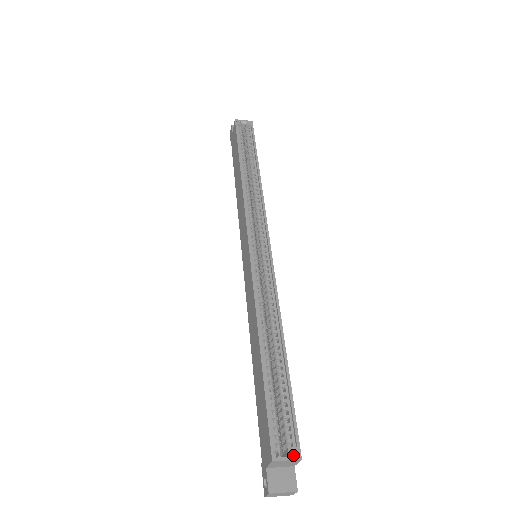
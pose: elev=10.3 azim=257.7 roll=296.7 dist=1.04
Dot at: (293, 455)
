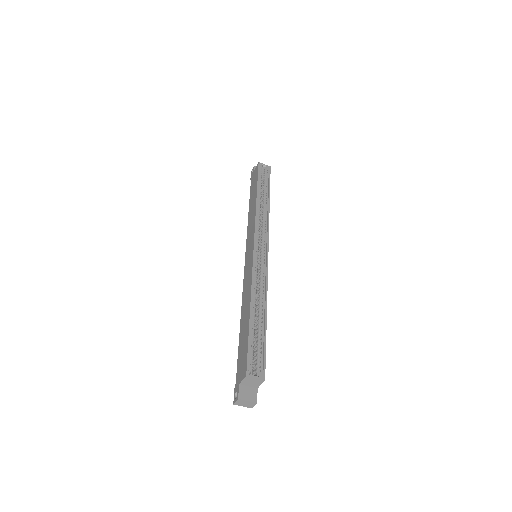
Dot at: (260, 376)
